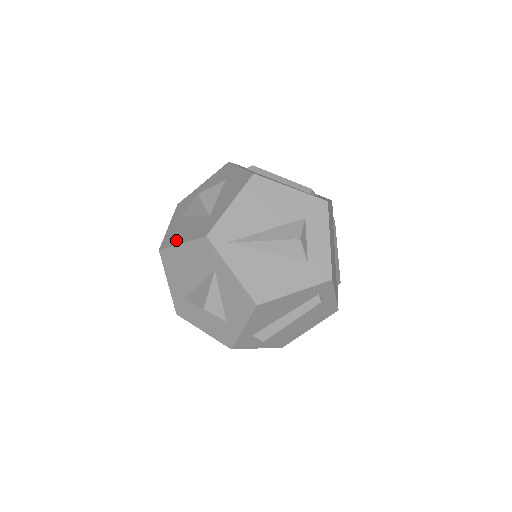
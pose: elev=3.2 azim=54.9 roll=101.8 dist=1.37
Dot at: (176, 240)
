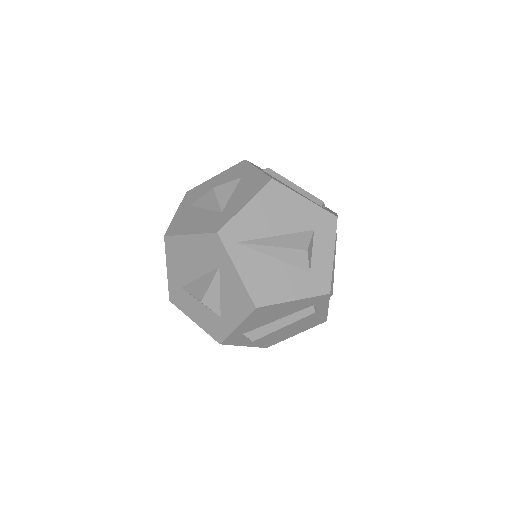
Dot at: (184, 230)
